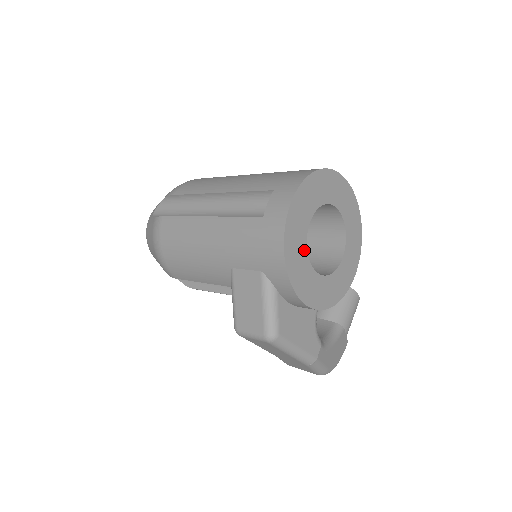
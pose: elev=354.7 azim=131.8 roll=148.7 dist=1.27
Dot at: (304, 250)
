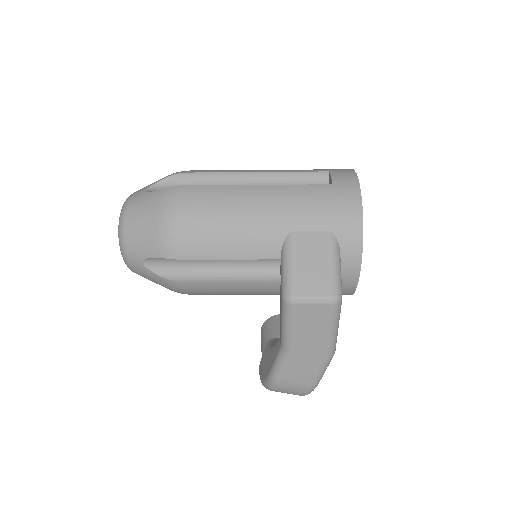
Dot at: occluded
